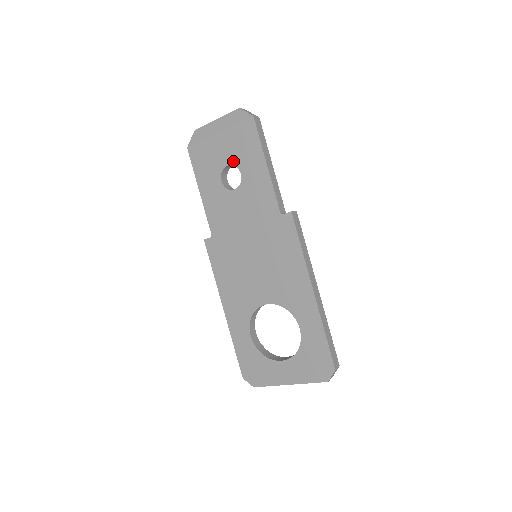
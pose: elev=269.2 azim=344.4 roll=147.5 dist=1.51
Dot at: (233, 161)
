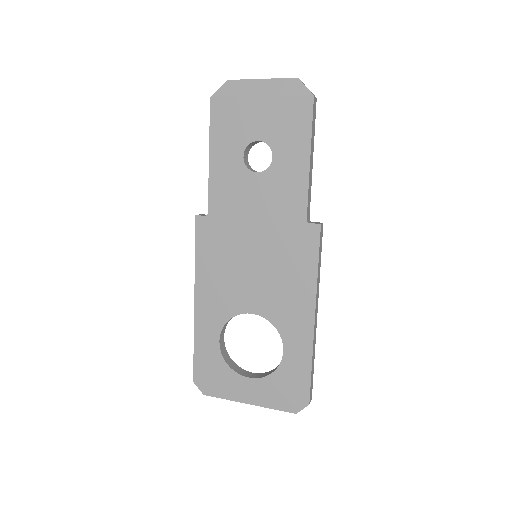
Dot at: (268, 138)
